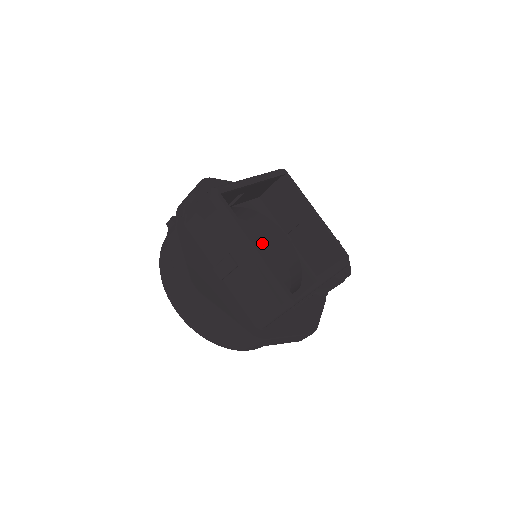
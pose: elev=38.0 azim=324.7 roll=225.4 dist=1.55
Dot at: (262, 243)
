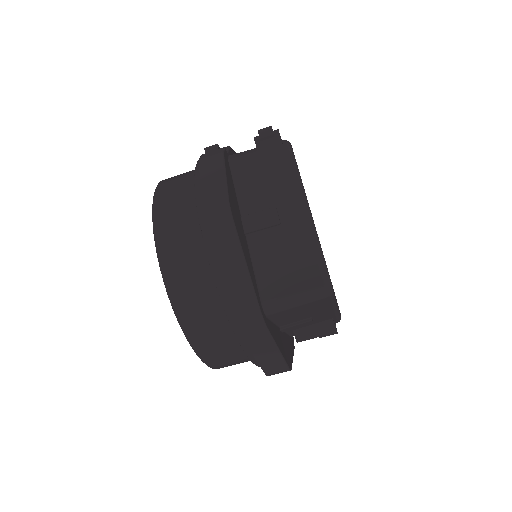
Dot at: occluded
